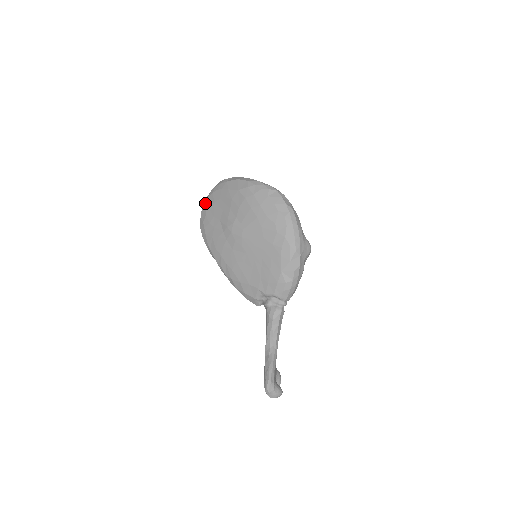
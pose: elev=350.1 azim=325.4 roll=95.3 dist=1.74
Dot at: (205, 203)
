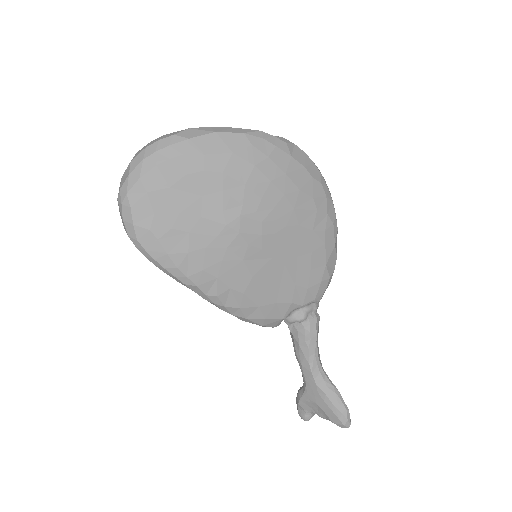
Dot at: (137, 190)
